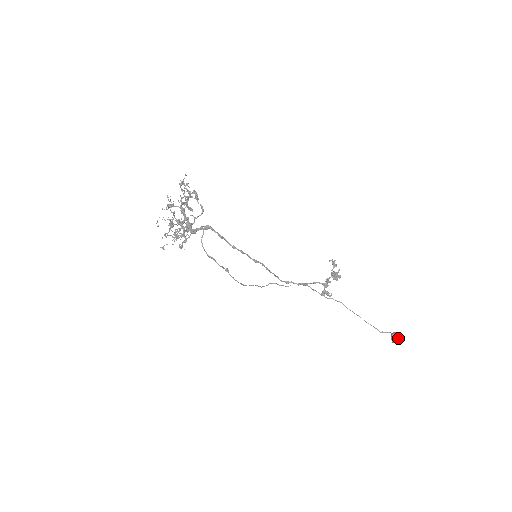
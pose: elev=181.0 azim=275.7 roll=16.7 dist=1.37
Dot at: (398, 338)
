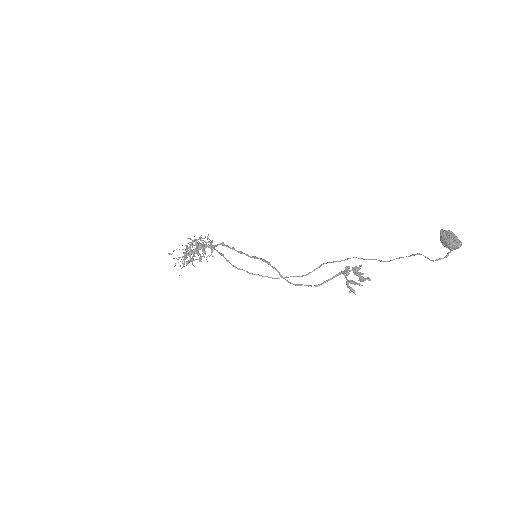
Dot at: (447, 232)
